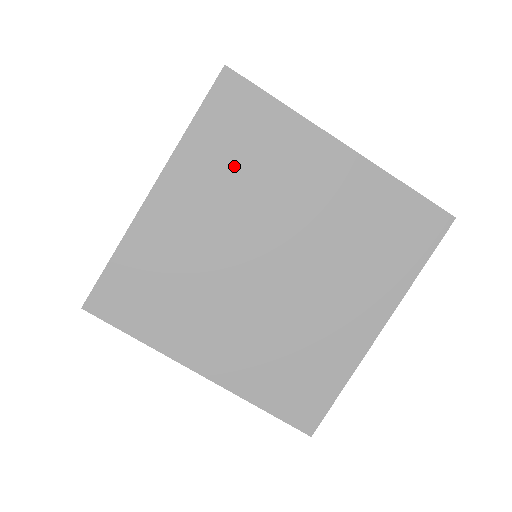
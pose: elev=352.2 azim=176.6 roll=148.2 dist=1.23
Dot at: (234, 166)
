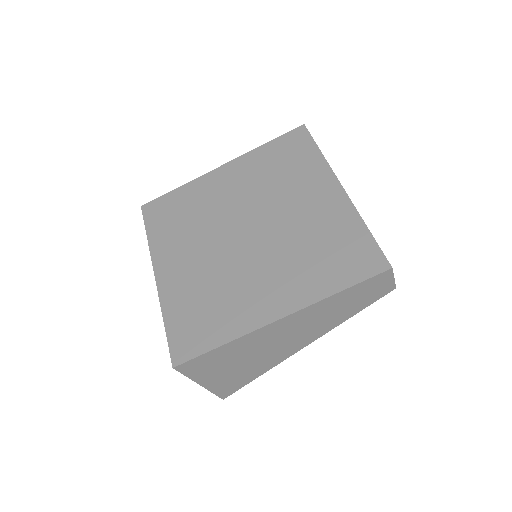
Dot at: (270, 172)
